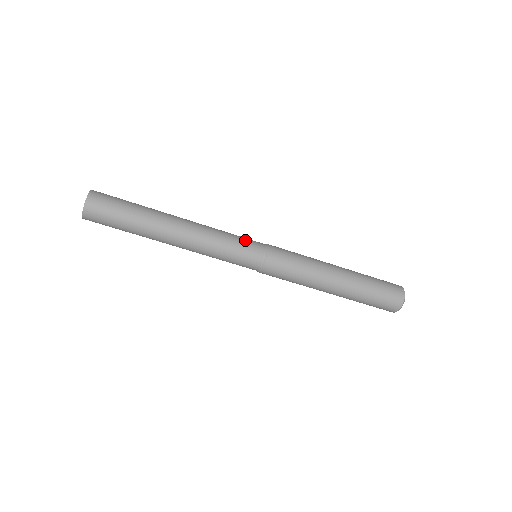
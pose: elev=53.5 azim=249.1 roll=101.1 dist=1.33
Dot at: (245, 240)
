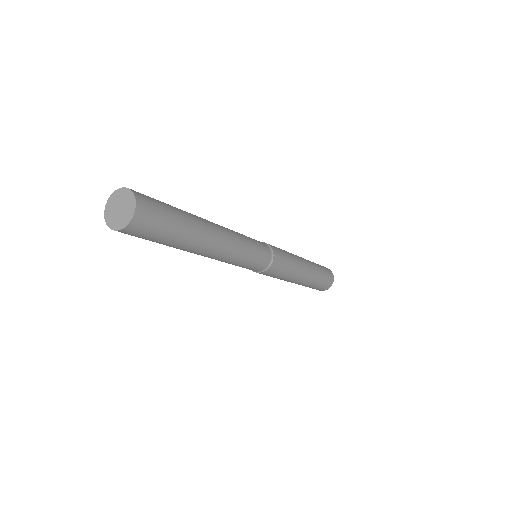
Dot at: (254, 264)
